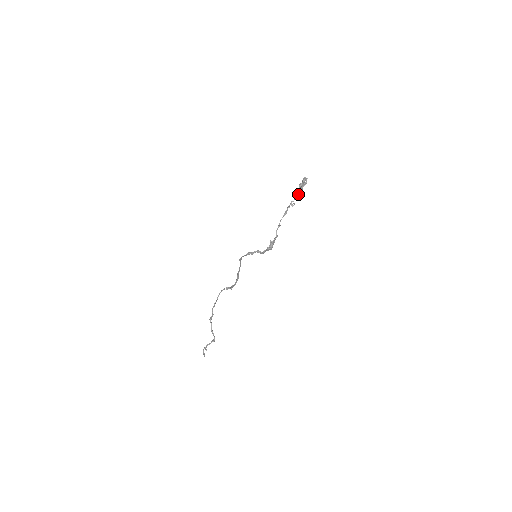
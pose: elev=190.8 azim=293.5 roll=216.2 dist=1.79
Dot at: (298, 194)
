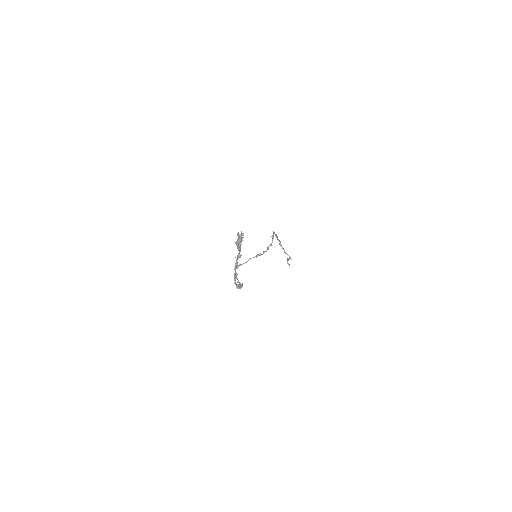
Dot at: (240, 248)
